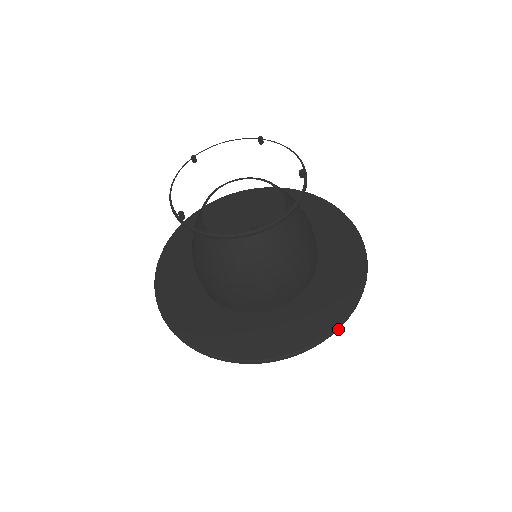
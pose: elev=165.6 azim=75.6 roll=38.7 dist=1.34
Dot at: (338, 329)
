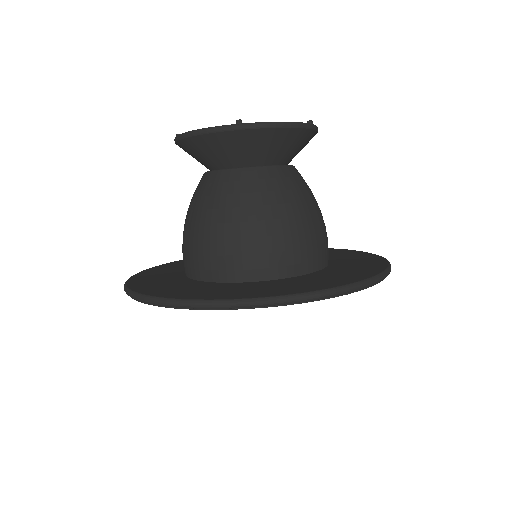
Dot at: occluded
